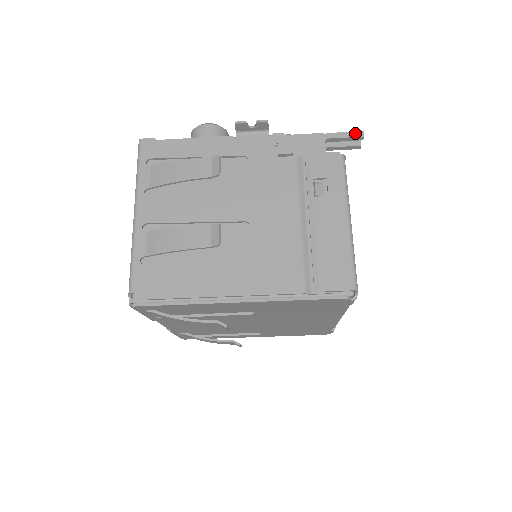
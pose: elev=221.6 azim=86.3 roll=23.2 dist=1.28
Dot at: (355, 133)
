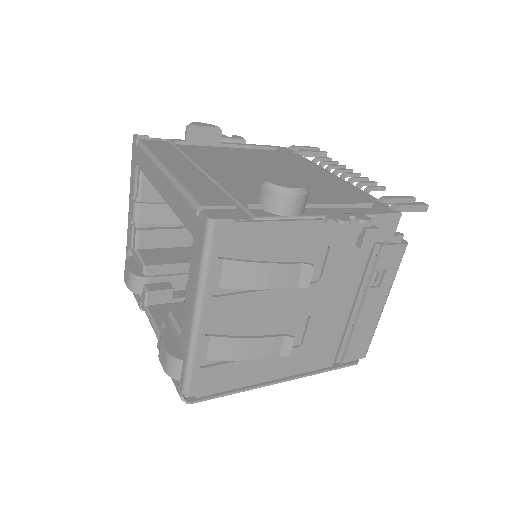
Dot at: (422, 207)
